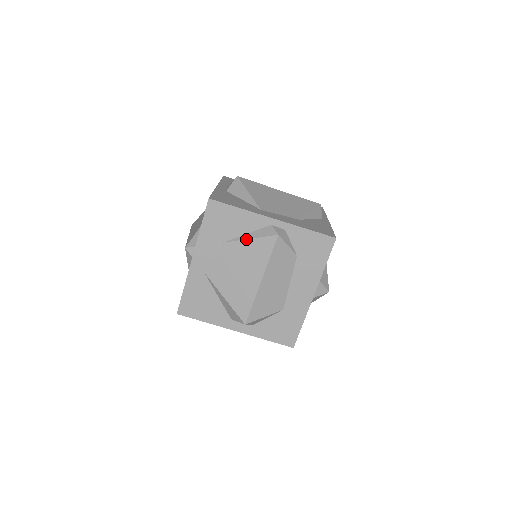
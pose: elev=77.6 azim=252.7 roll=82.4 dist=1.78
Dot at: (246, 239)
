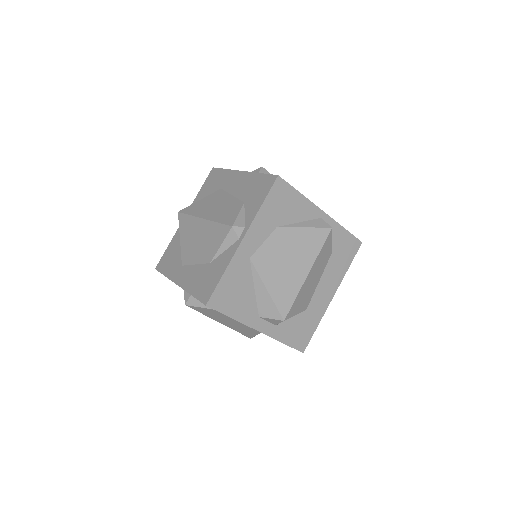
Dot at: (301, 227)
